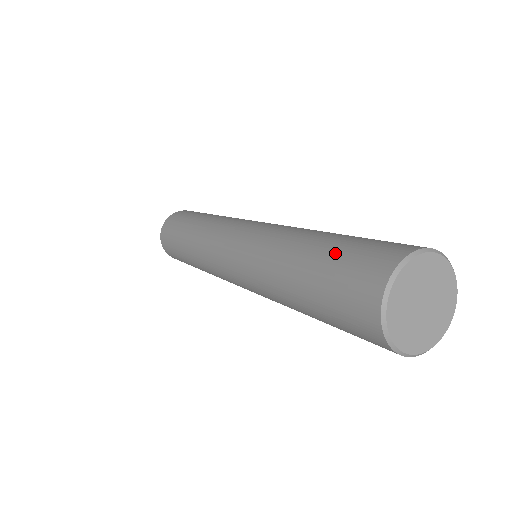
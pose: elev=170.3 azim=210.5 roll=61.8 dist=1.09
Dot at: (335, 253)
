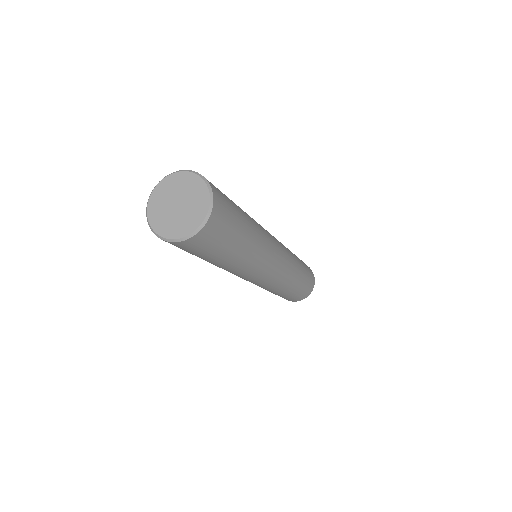
Dot at: occluded
